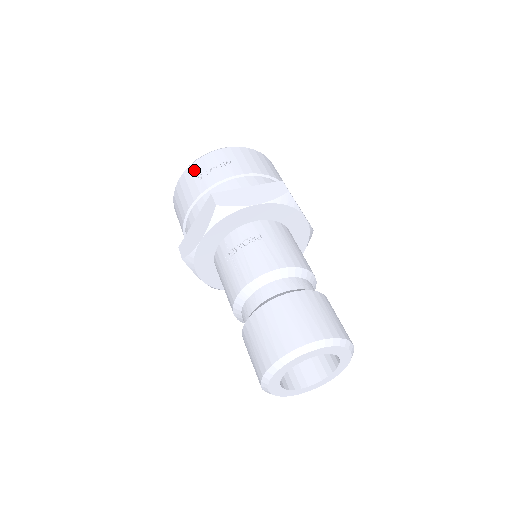
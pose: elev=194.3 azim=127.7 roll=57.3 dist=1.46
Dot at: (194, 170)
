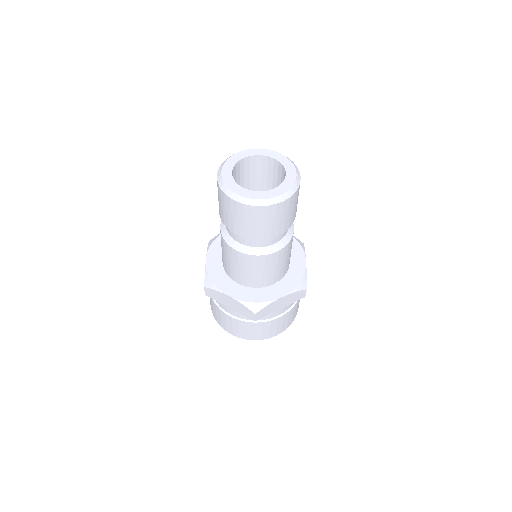
Dot at: occluded
